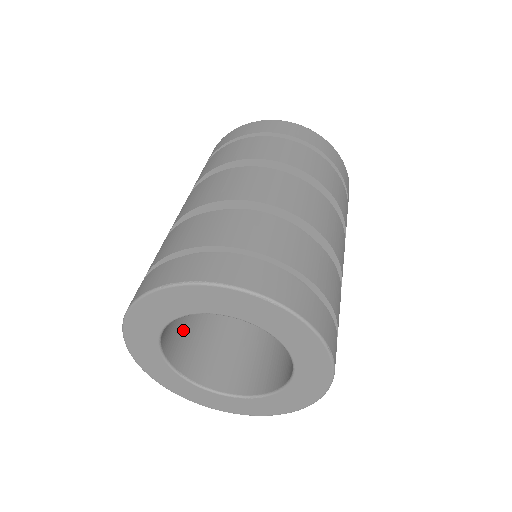
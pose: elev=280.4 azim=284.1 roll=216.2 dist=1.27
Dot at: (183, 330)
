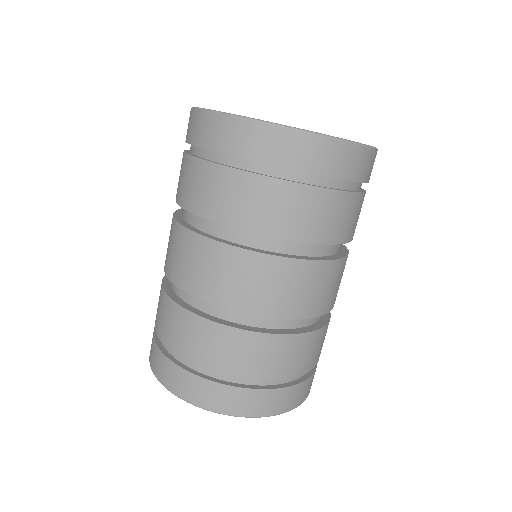
Dot at: occluded
